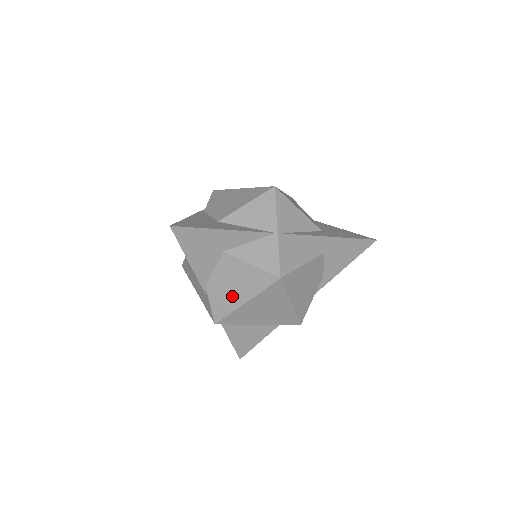
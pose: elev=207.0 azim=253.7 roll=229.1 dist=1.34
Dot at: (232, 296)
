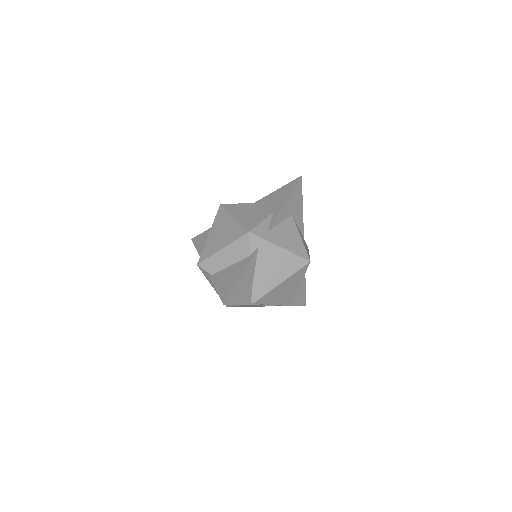
Dot at: occluded
